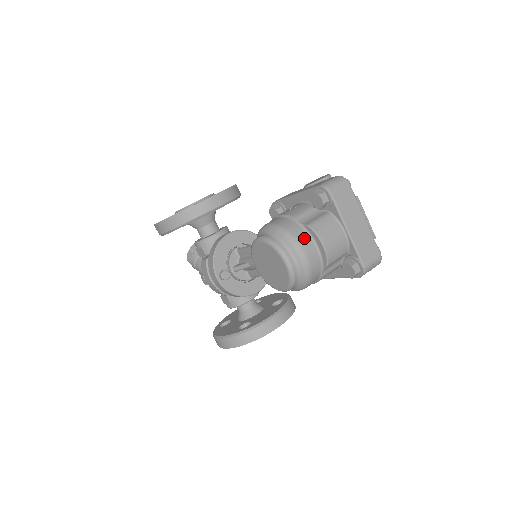
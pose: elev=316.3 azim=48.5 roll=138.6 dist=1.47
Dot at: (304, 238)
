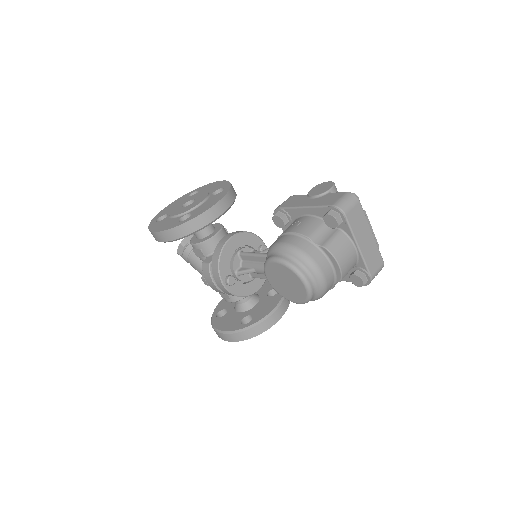
Dot at: (321, 259)
